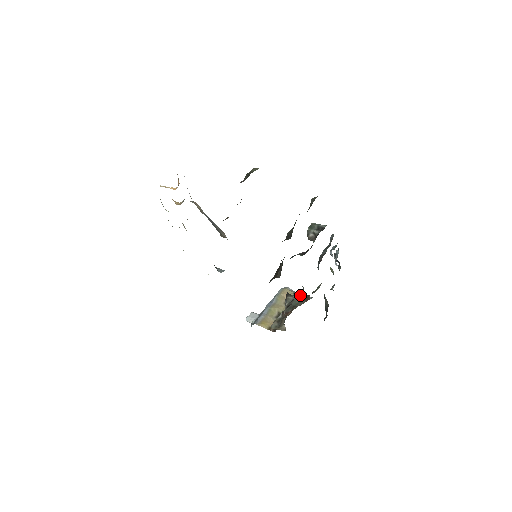
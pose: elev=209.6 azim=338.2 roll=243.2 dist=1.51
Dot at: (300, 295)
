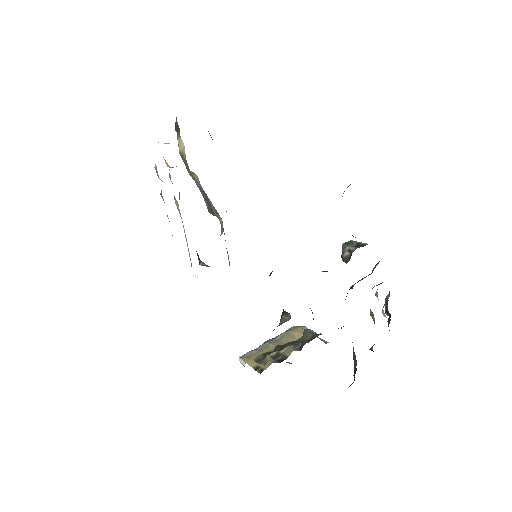
Dot at: (313, 332)
